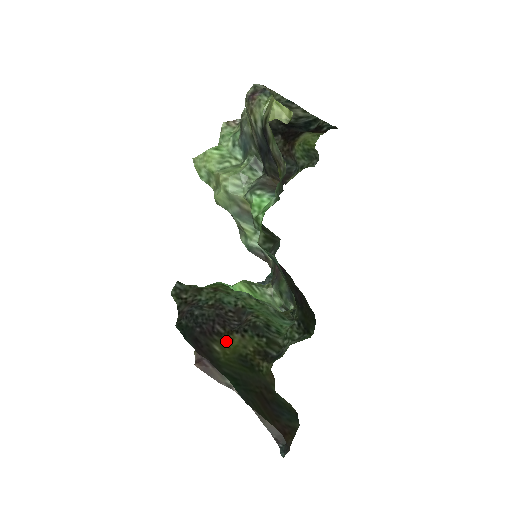
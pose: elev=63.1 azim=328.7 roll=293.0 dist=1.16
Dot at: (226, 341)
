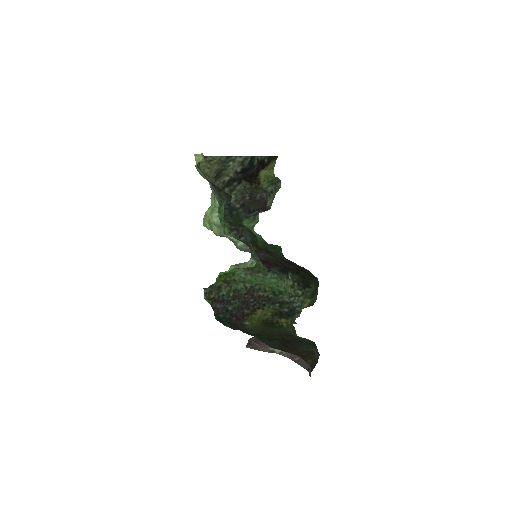
Dot at: (252, 317)
